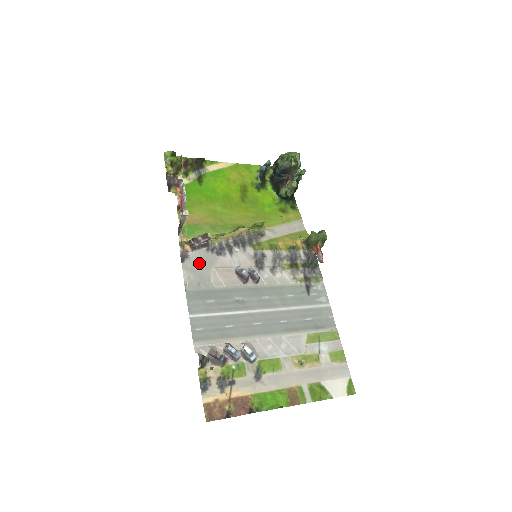
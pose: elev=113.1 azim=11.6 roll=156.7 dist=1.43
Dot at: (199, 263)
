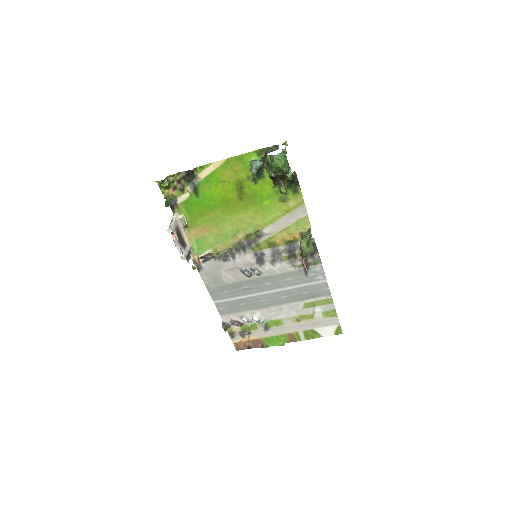
Dot at: (211, 270)
